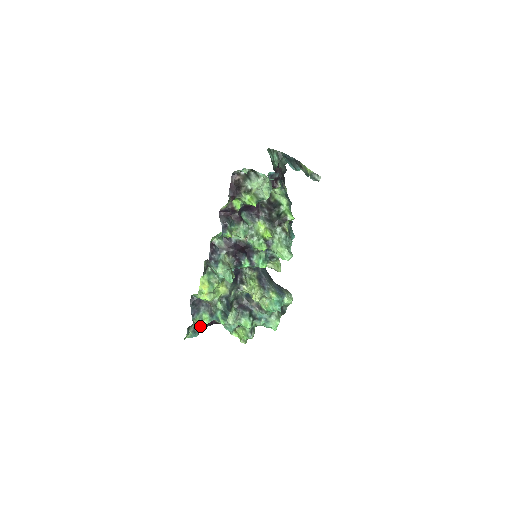
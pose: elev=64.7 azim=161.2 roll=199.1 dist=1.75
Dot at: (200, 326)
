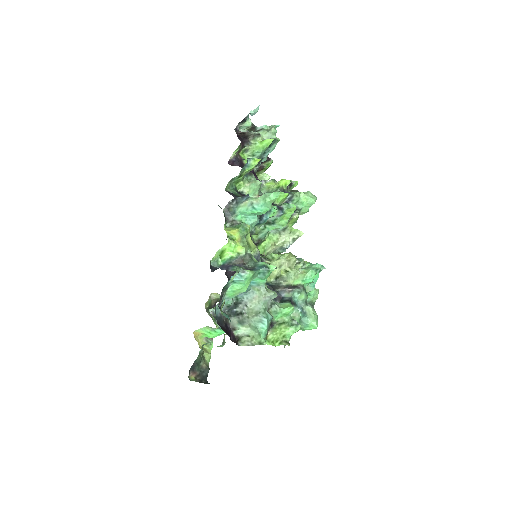
Dot at: occluded
